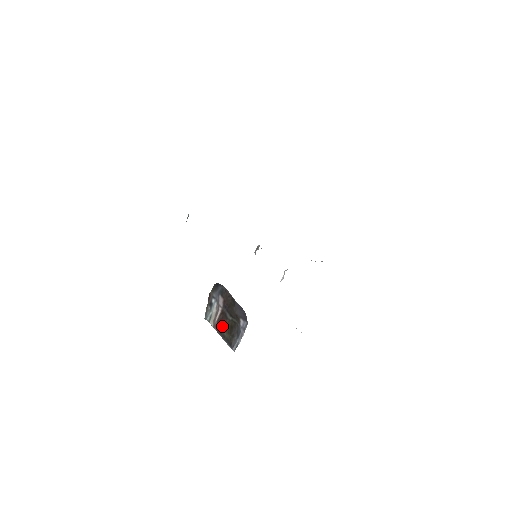
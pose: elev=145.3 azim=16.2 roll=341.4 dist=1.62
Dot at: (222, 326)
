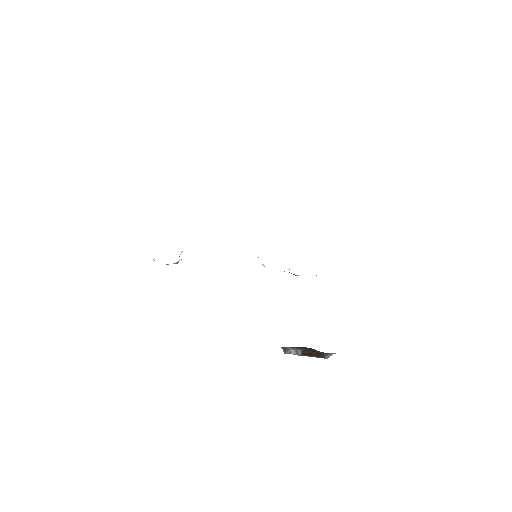
Dot at: (308, 355)
